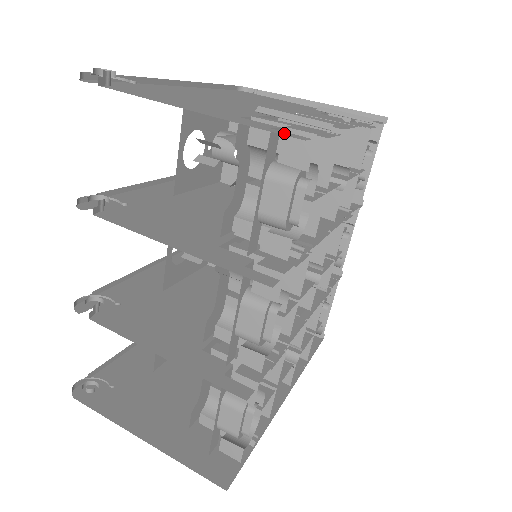
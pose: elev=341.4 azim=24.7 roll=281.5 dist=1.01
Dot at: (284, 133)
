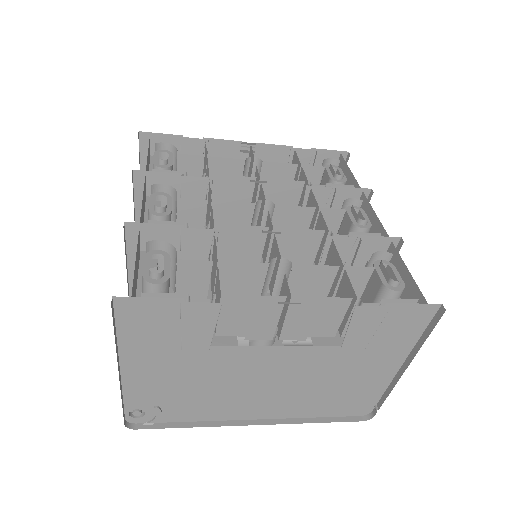
Dot at: (145, 147)
